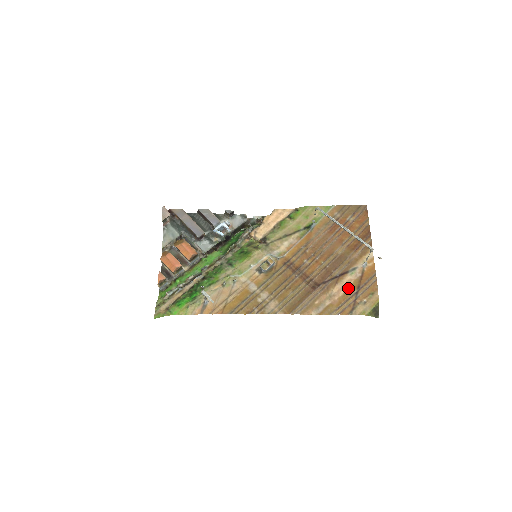
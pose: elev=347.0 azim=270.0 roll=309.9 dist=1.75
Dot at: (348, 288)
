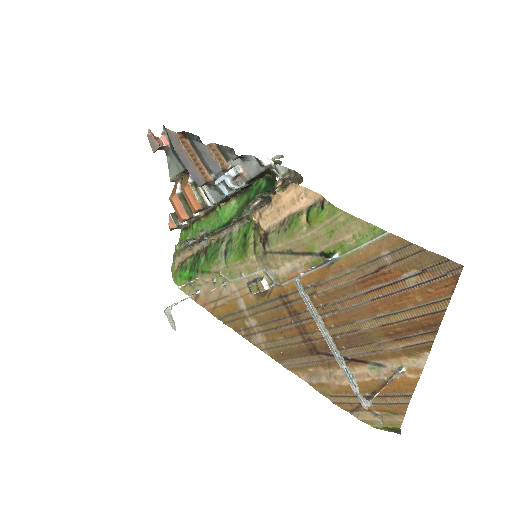
Dot at: (358, 383)
